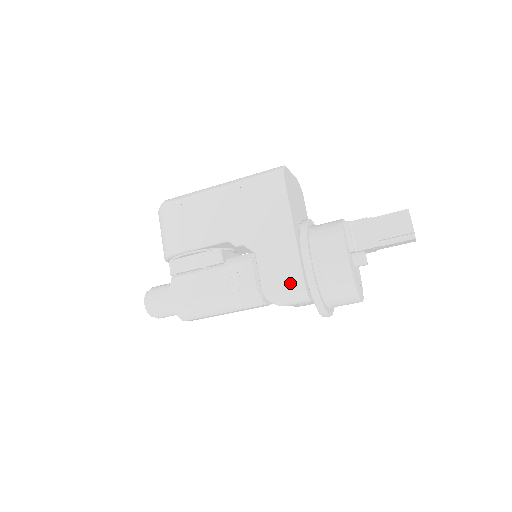
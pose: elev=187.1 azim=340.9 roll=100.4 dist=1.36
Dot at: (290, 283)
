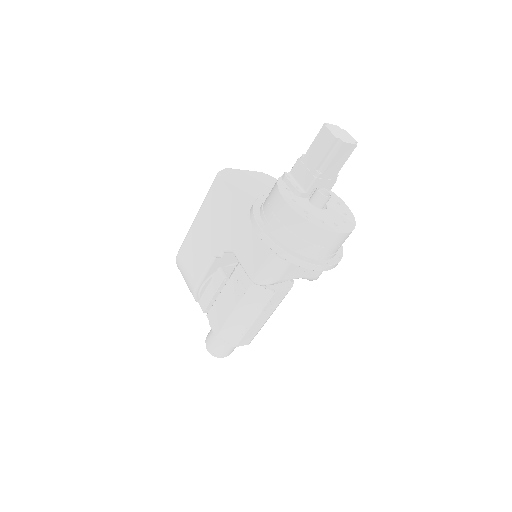
Dot at: (262, 258)
